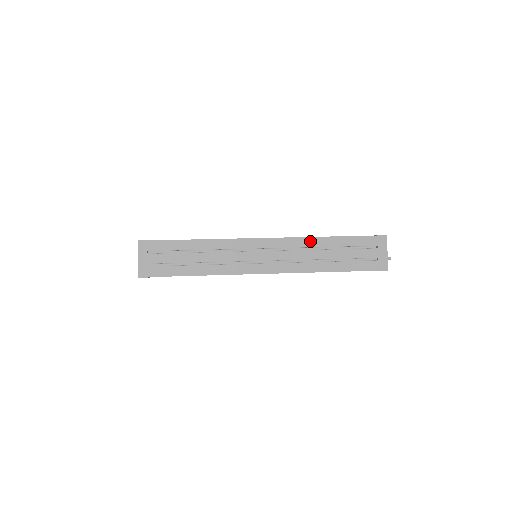
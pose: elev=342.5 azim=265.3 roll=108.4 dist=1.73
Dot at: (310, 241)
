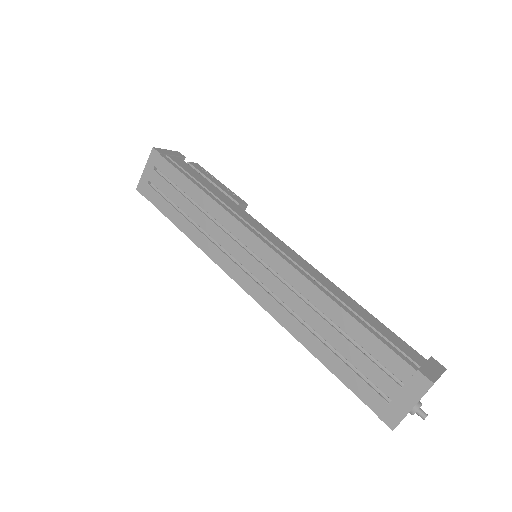
Dot at: (314, 293)
